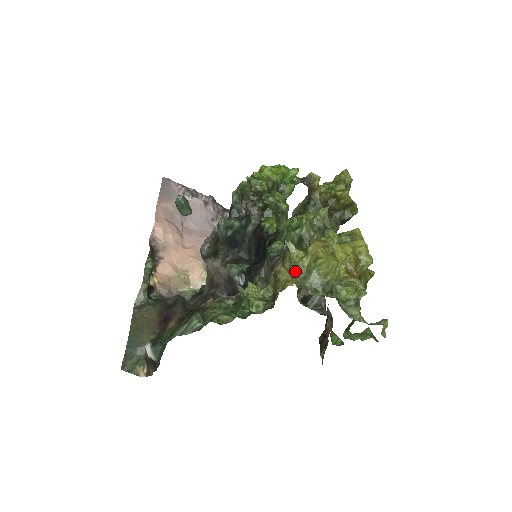
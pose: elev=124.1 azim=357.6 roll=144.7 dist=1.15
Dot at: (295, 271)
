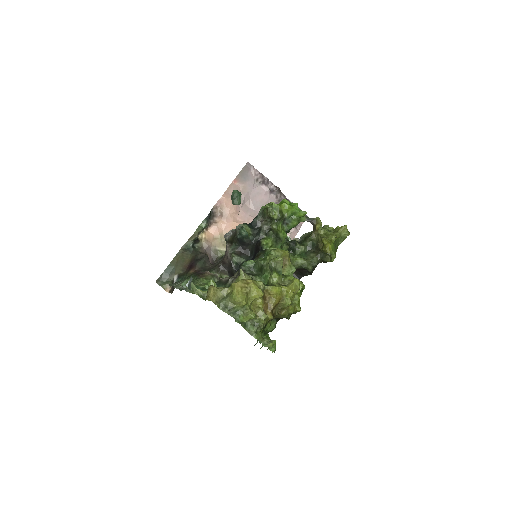
Dot at: (220, 292)
